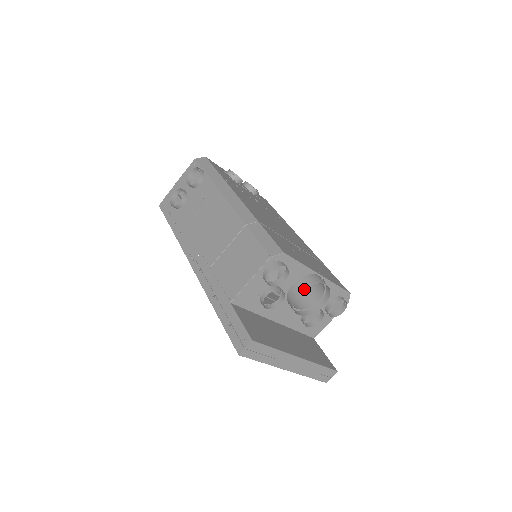
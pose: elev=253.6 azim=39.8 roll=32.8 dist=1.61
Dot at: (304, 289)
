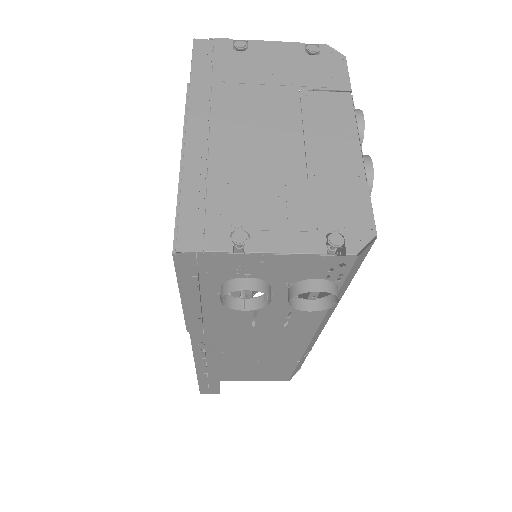
Dot at: occluded
